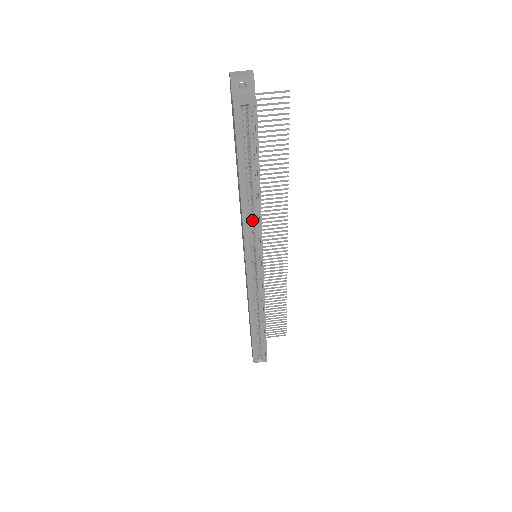
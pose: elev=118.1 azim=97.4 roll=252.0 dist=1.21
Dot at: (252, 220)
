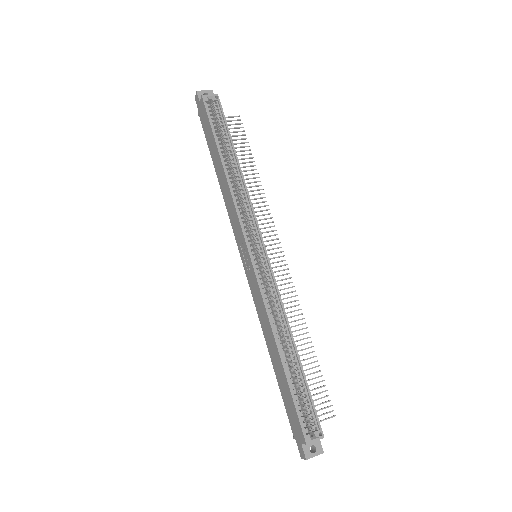
Dot at: (240, 200)
